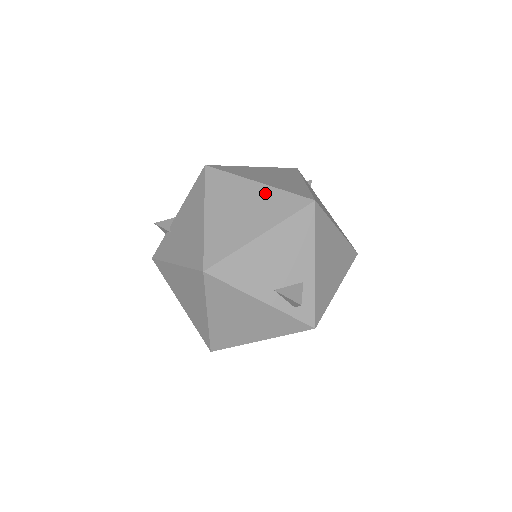
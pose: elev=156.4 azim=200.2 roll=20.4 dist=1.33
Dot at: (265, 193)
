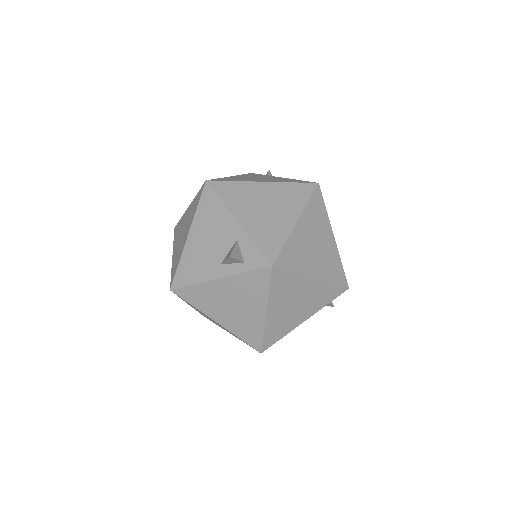
Dot at: (190, 208)
